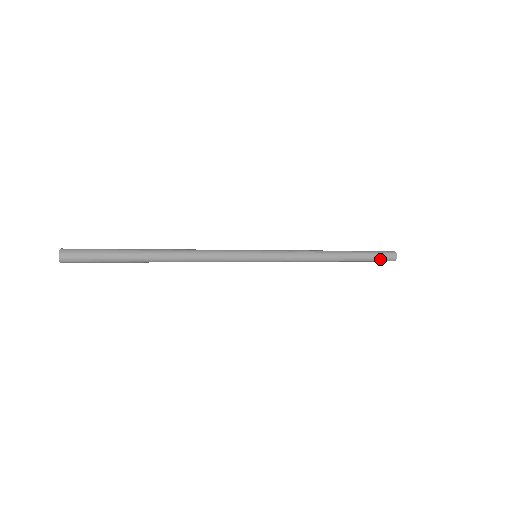
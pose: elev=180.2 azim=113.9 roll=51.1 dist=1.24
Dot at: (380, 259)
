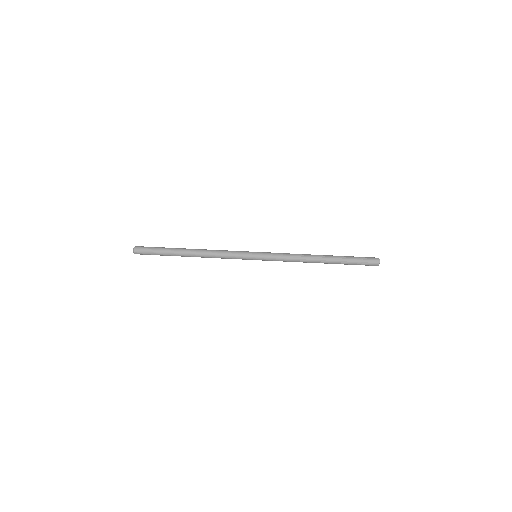
Dot at: (363, 262)
